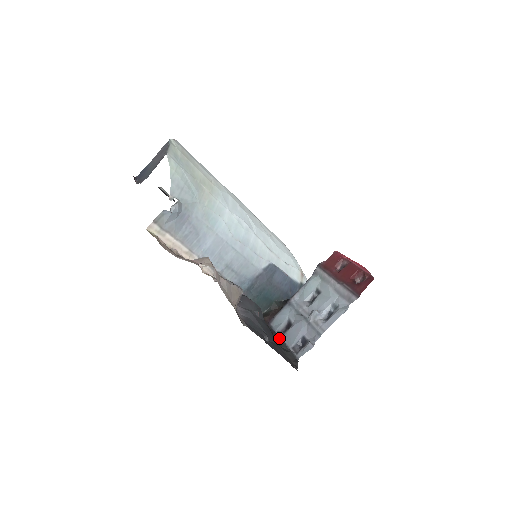
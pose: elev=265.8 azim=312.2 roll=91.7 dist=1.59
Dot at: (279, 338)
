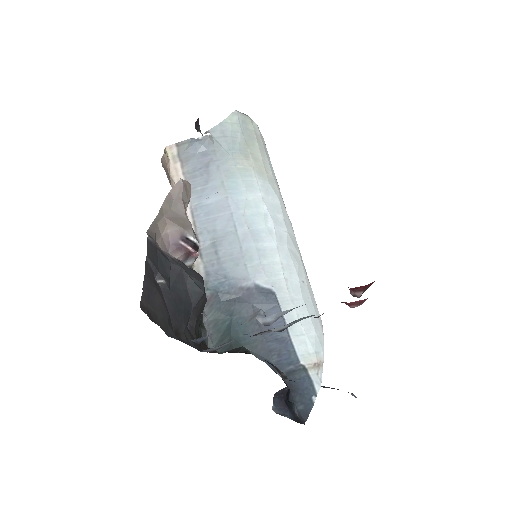
Dot at: (191, 345)
